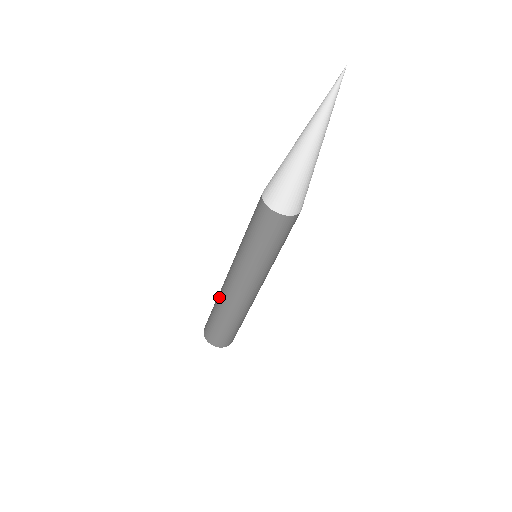
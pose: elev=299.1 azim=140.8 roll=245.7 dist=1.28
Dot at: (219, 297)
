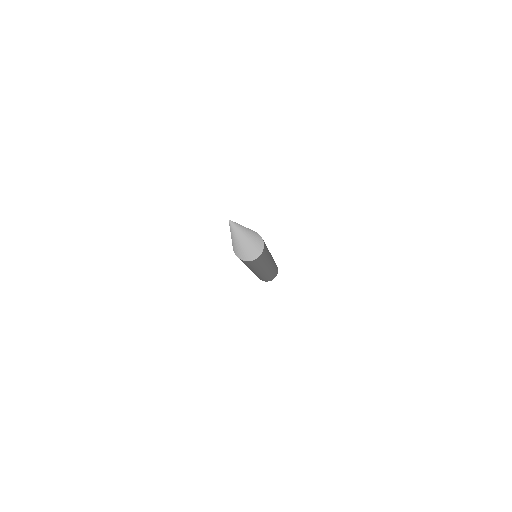
Dot at: occluded
